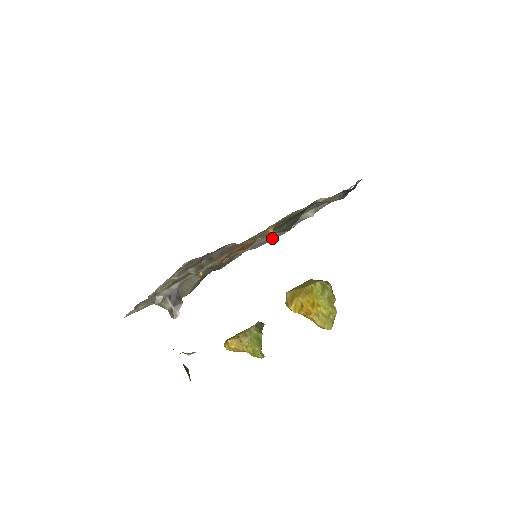
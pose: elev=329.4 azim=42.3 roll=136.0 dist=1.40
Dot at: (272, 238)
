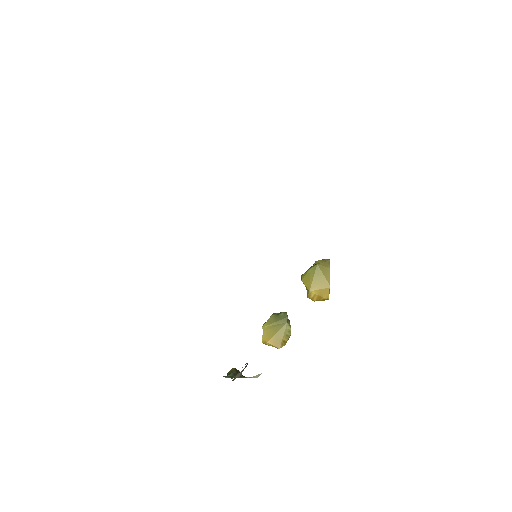
Dot at: occluded
